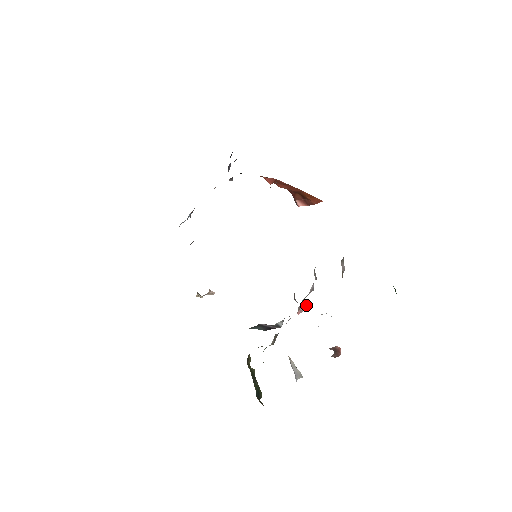
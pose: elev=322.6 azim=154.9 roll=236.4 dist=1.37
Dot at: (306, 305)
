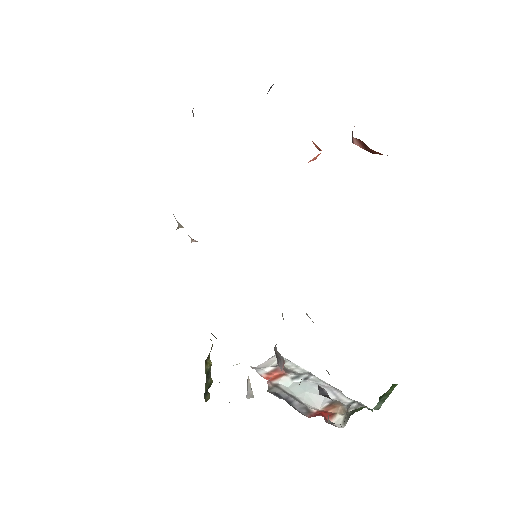
Dot at: (282, 369)
